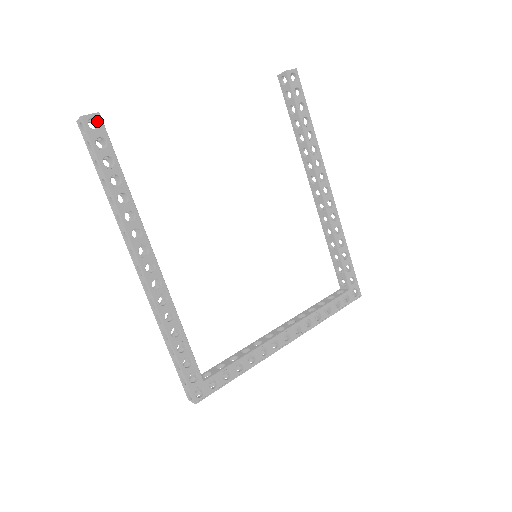
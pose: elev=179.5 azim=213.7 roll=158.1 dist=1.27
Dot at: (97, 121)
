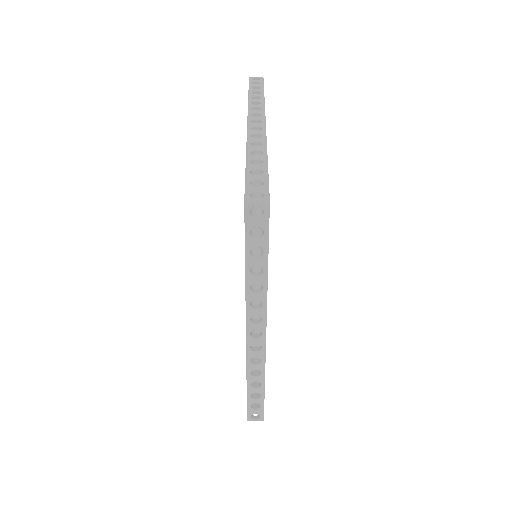
Dot at: occluded
